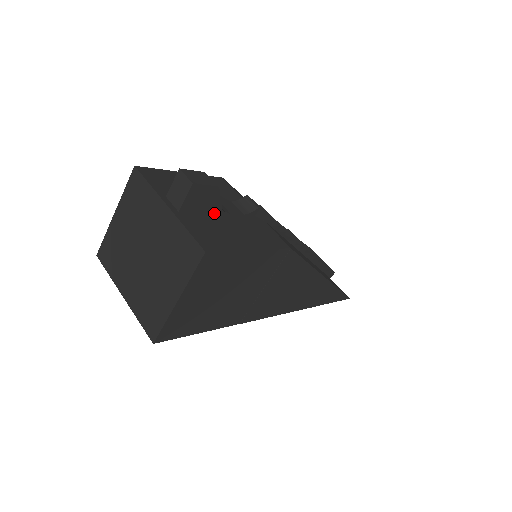
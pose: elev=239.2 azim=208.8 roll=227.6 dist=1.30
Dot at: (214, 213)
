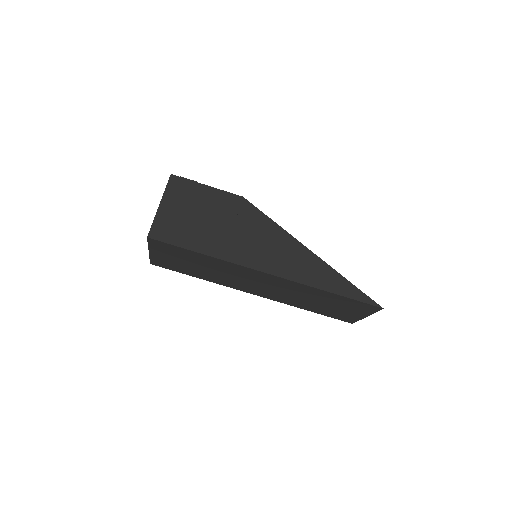
Dot at: occluded
